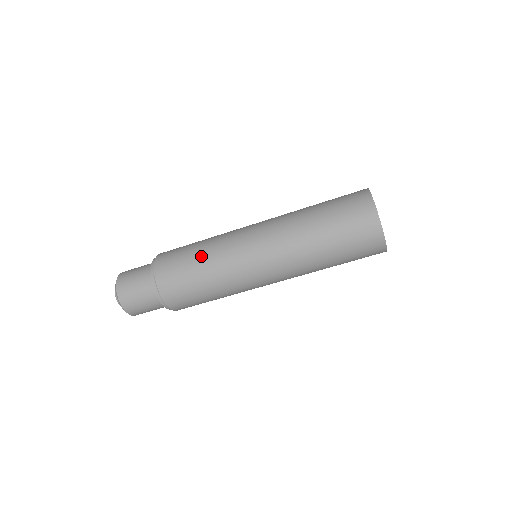
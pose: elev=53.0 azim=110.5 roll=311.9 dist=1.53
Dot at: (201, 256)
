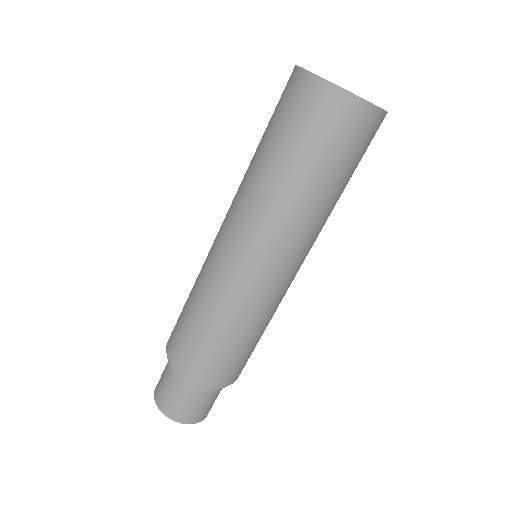
Dot at: (212, 323)
